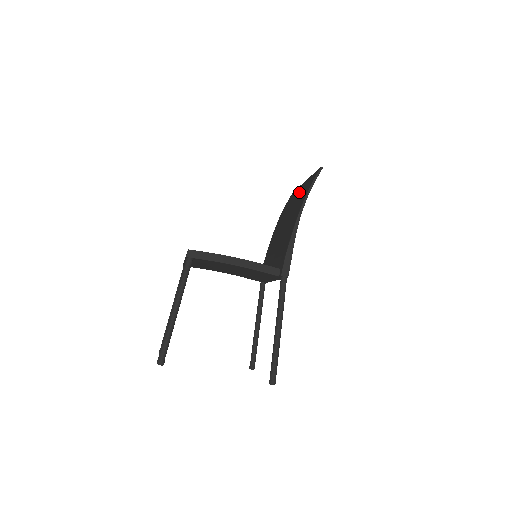
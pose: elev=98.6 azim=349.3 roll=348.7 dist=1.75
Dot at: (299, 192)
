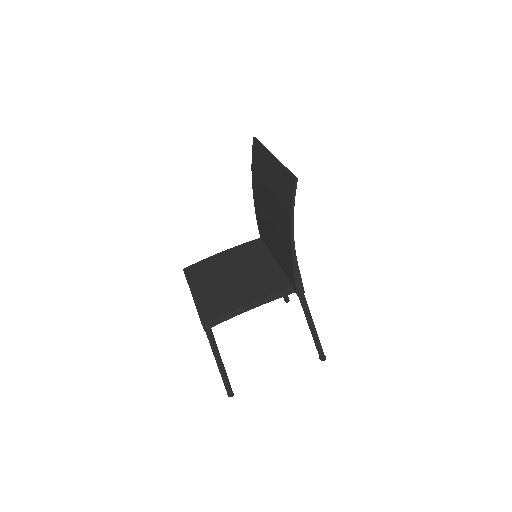
Dot at: (271, 177)
